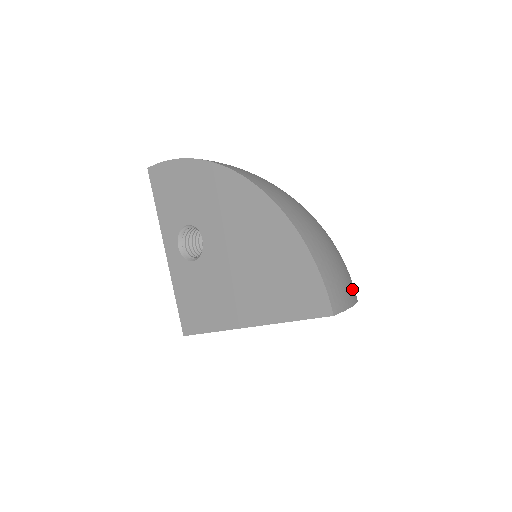
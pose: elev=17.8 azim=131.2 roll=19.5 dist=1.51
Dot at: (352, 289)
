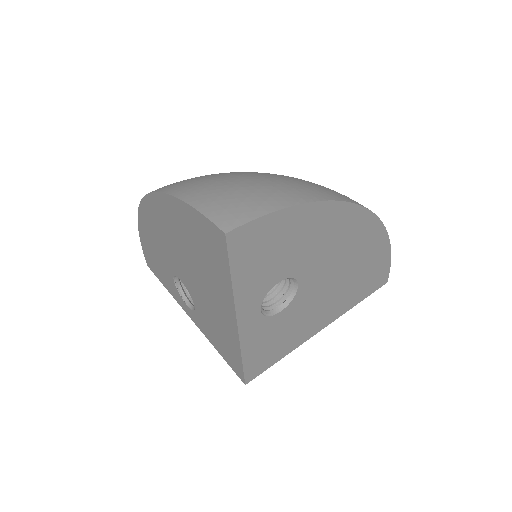
Dot at: (290, 194)
